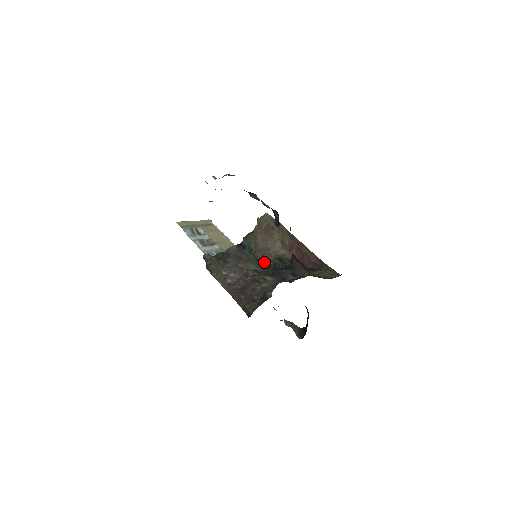
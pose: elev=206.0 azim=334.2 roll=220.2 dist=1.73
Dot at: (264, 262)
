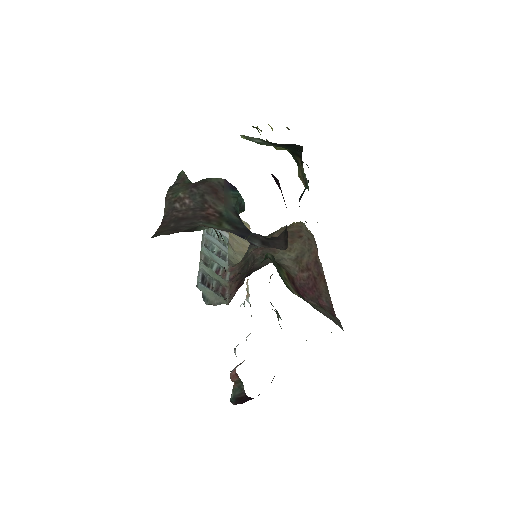
Dot at: (257, 261)
